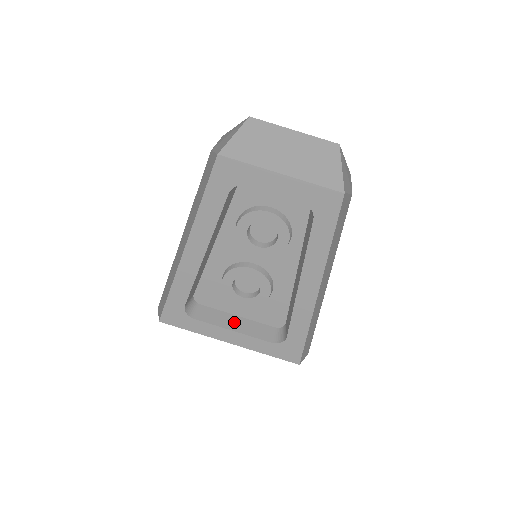
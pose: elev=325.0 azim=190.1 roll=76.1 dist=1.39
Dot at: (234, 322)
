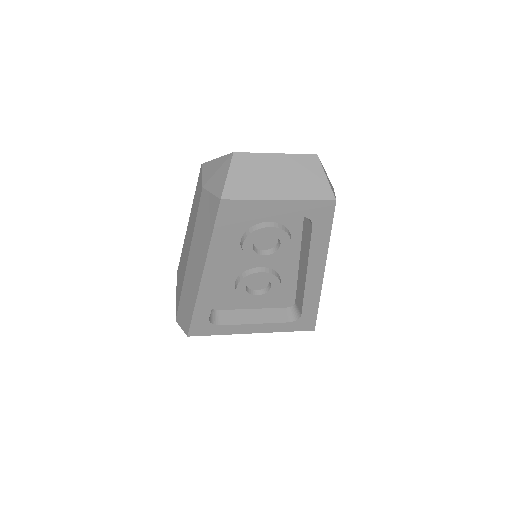
Dot at: (252, 316)
